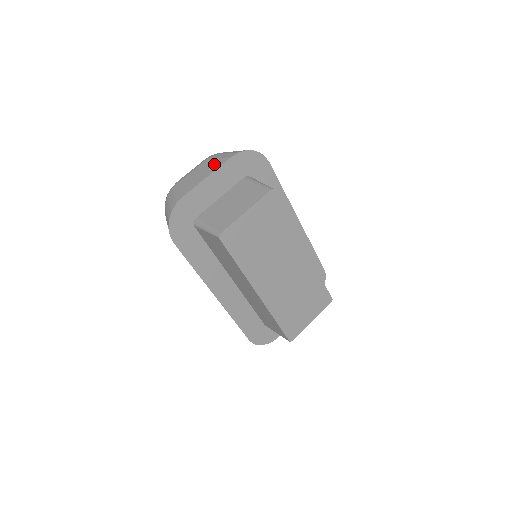
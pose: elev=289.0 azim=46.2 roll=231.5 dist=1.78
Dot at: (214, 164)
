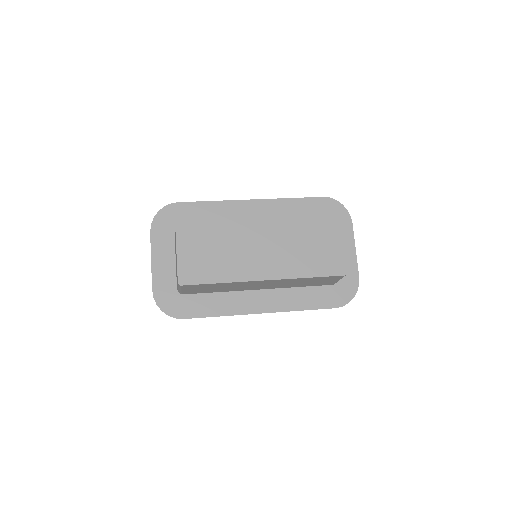
Dot at: occluded
